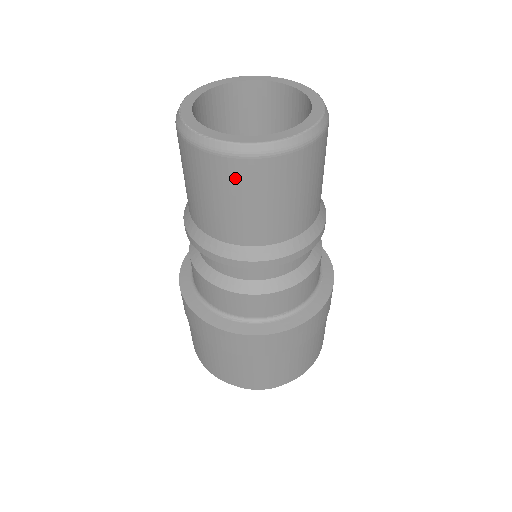
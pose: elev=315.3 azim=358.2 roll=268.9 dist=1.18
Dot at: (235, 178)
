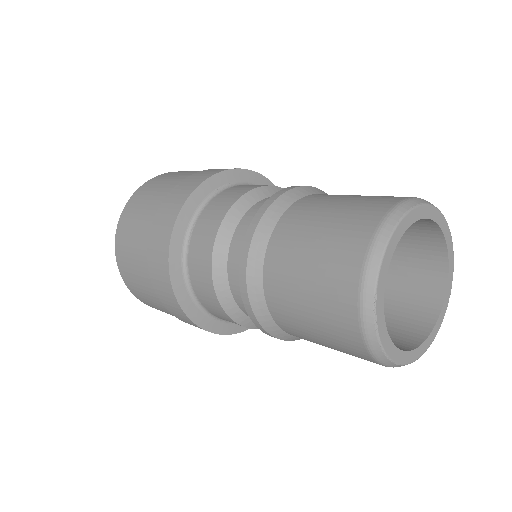
Dot at: occluded
